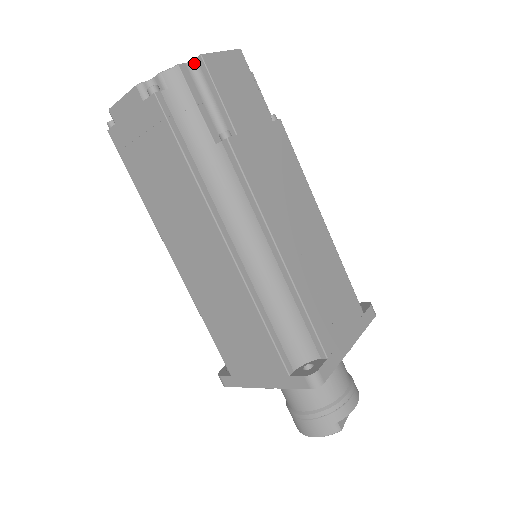
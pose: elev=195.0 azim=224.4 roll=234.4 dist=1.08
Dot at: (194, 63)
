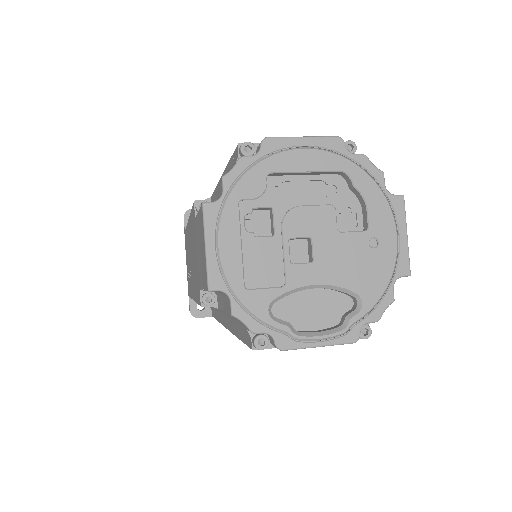
Dot at: occluded
